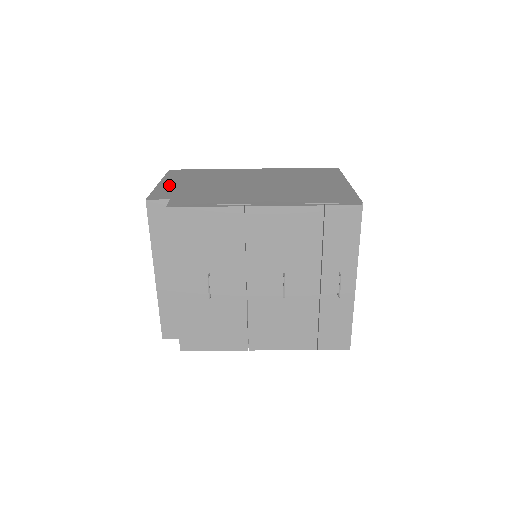
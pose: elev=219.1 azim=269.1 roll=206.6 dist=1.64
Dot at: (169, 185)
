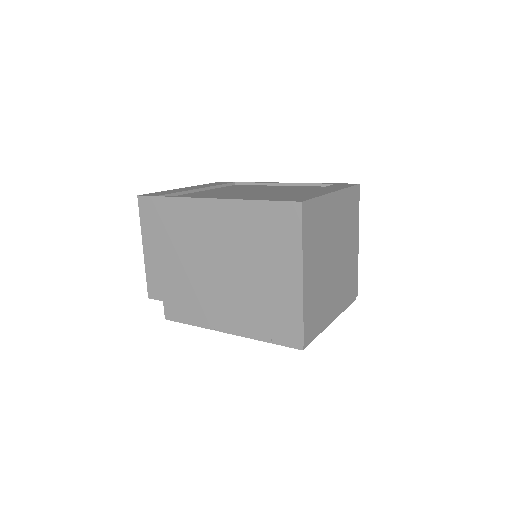
Dot at: (152, 259)
